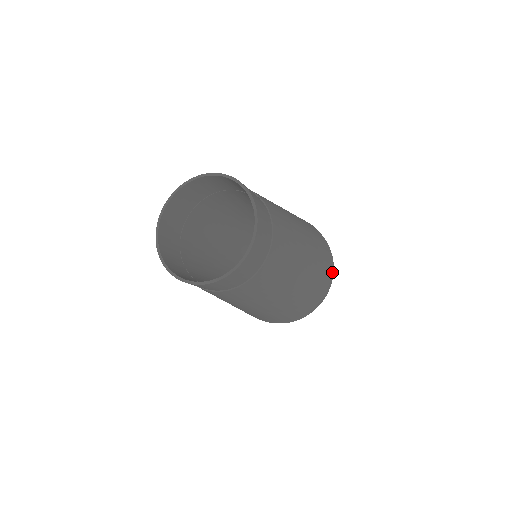
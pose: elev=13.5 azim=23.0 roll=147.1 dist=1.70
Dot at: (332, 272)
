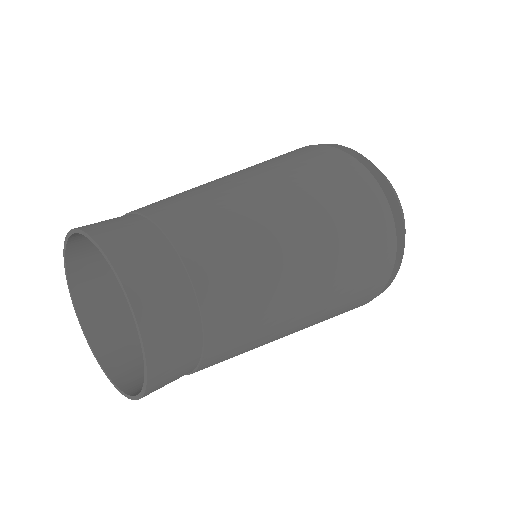
Dot at: (402, 233)
